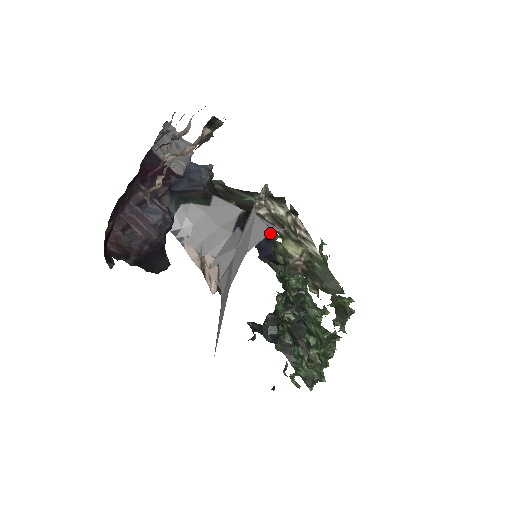
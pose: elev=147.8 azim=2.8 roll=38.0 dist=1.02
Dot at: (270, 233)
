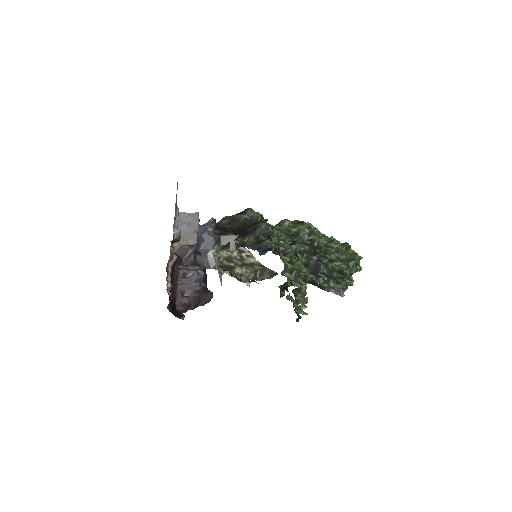
Dot at: (262, 233)
